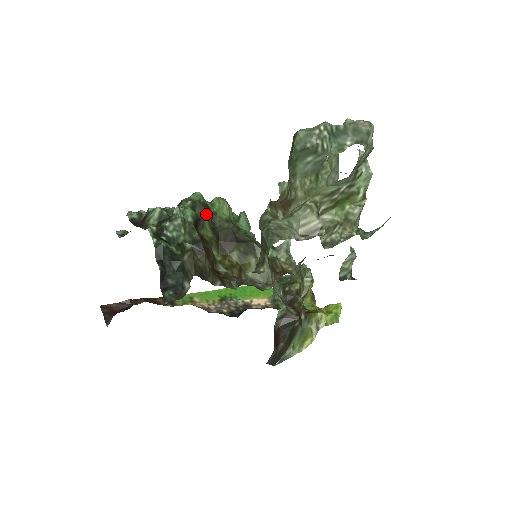
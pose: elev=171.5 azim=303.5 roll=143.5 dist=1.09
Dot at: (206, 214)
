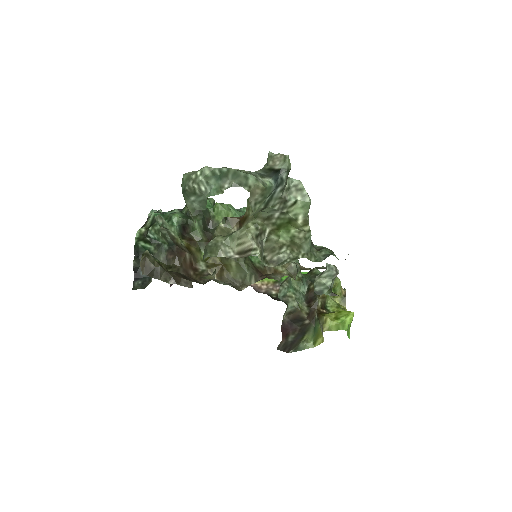
Dot at: (198, 219)
